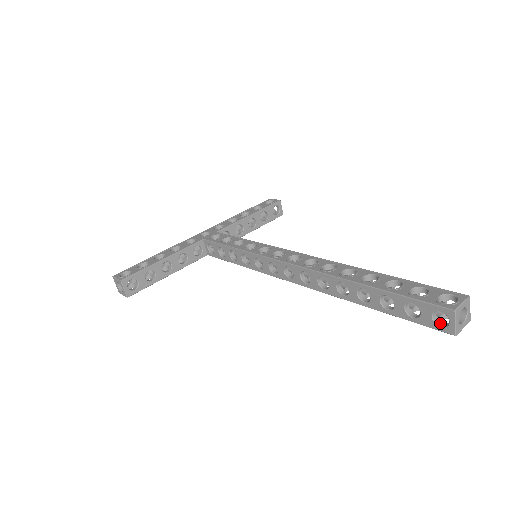
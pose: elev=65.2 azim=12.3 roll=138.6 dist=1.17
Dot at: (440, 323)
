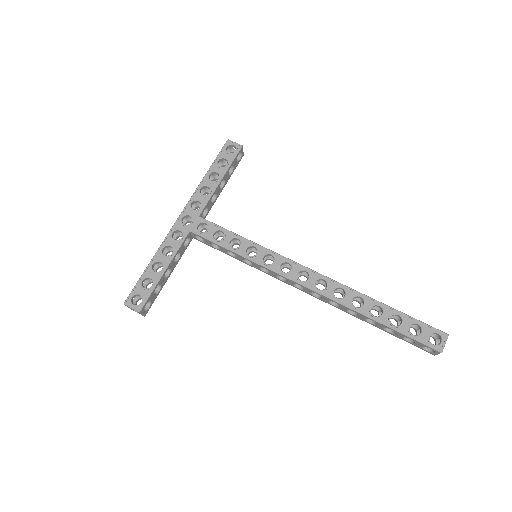
Dot at: (426, 348)
